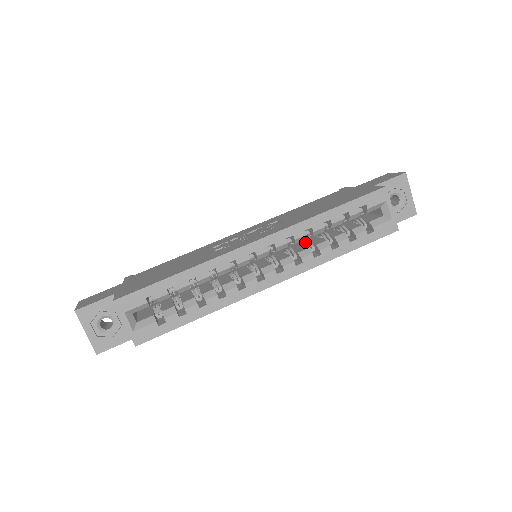
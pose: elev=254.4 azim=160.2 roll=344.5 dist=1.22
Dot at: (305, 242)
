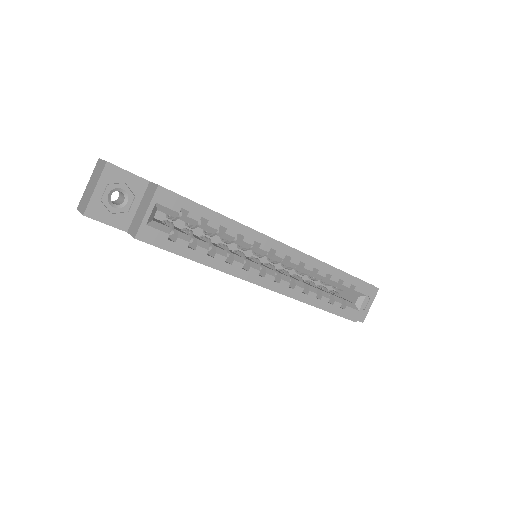
Dot at: (299, 276)
